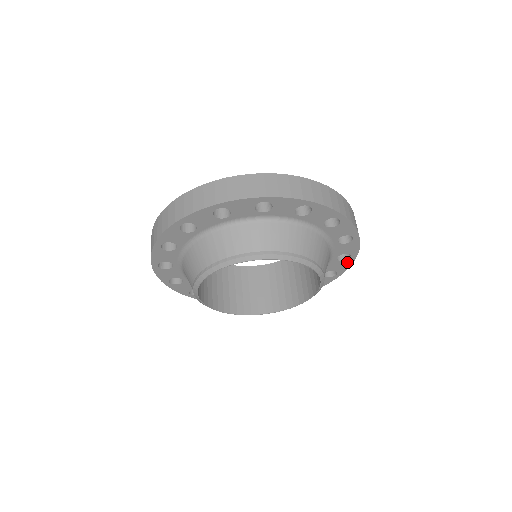
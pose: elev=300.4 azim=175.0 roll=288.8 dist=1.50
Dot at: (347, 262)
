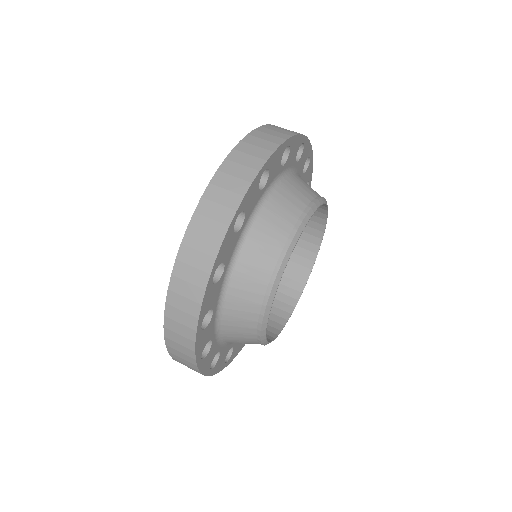
Dot at: (305, 147)
